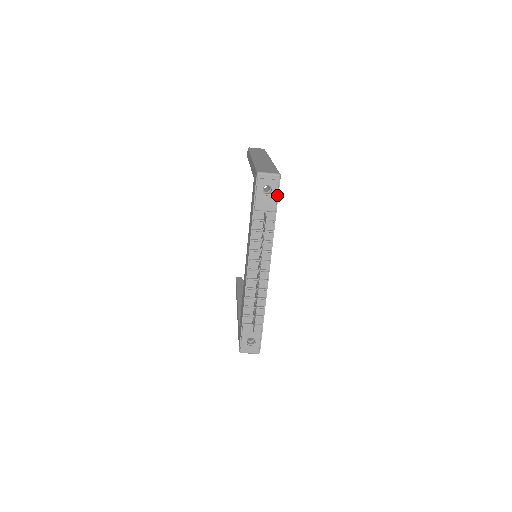
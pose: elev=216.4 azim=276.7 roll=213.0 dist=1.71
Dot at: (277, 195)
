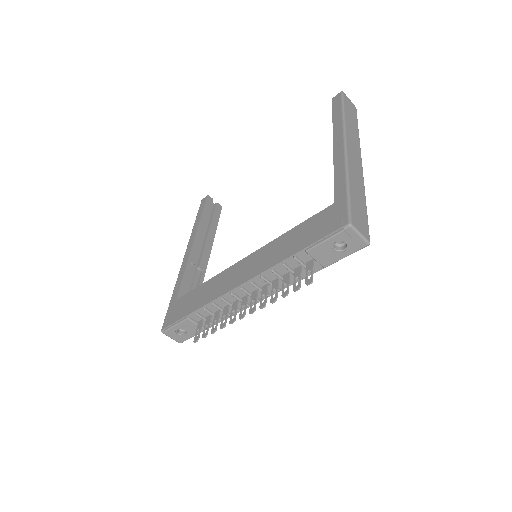
Dot at: (344, 257)
